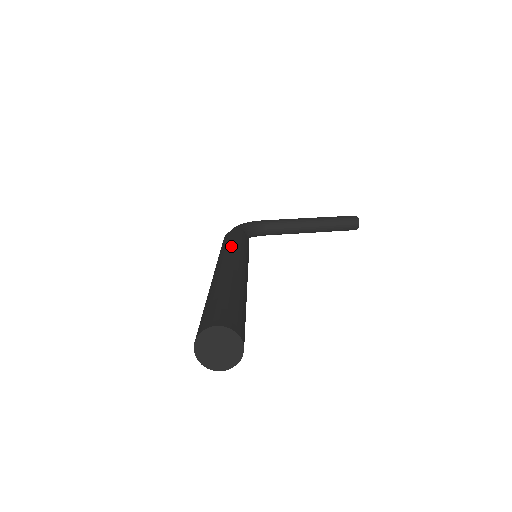
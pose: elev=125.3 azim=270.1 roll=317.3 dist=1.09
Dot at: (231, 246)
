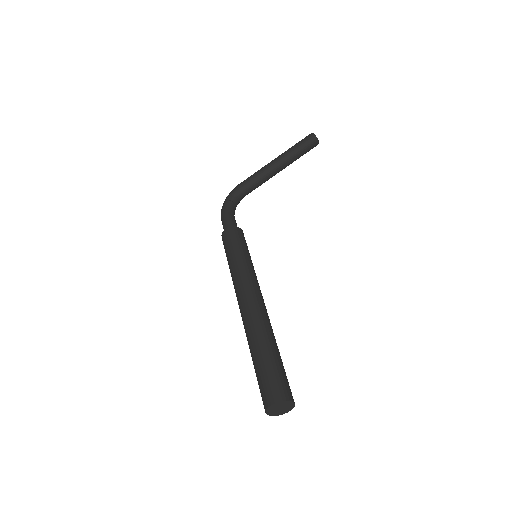
Dot at: (236, 267)
